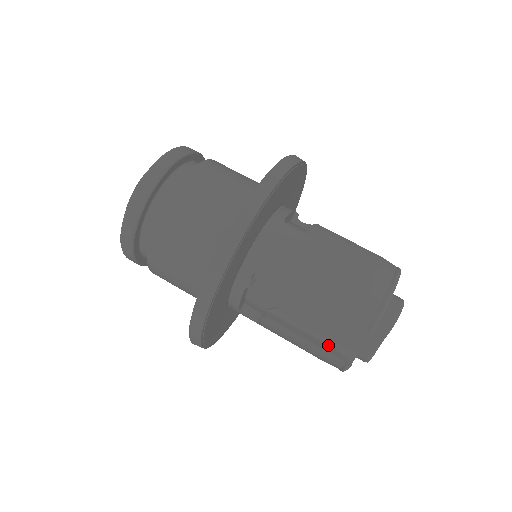
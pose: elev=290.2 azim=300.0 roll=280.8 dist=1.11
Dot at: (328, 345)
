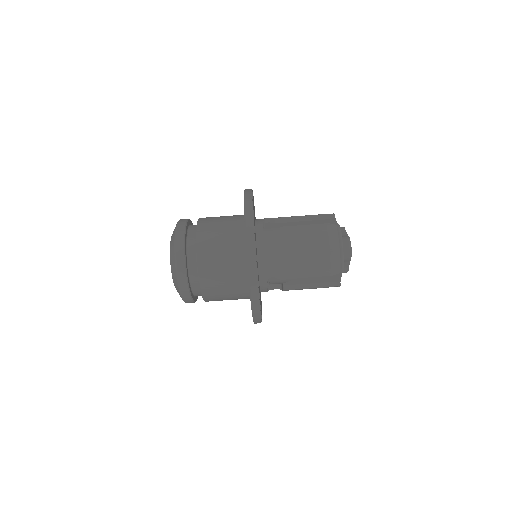
Dot at: (324, 283)
